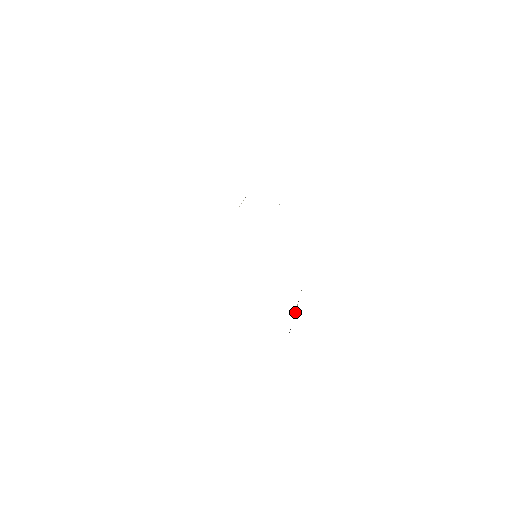
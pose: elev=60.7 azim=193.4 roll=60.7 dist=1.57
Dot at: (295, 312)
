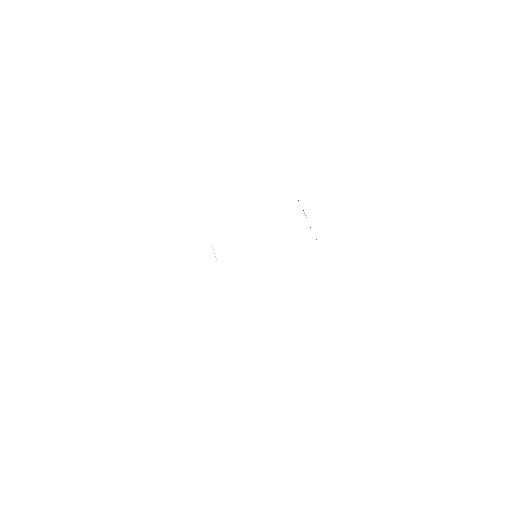
Dot at: occluded
